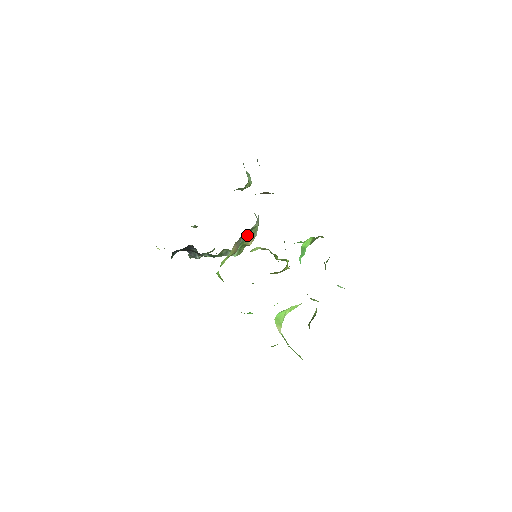
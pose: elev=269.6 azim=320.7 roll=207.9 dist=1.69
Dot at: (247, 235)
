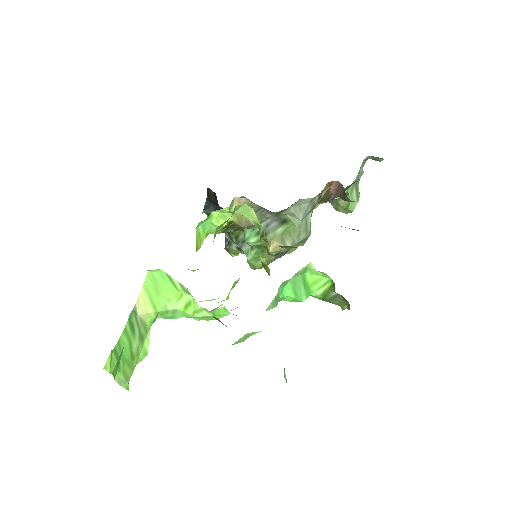
Dot at: (275, 225)
